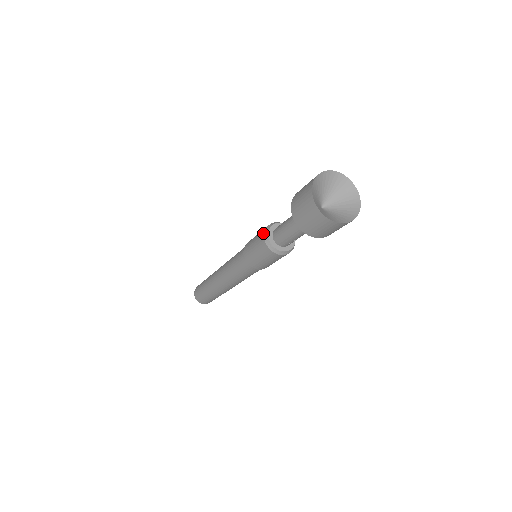
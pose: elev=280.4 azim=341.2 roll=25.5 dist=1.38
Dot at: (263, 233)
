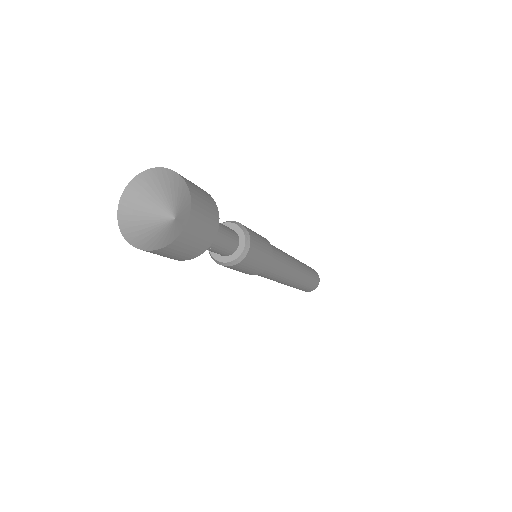
Dot at: occluded
